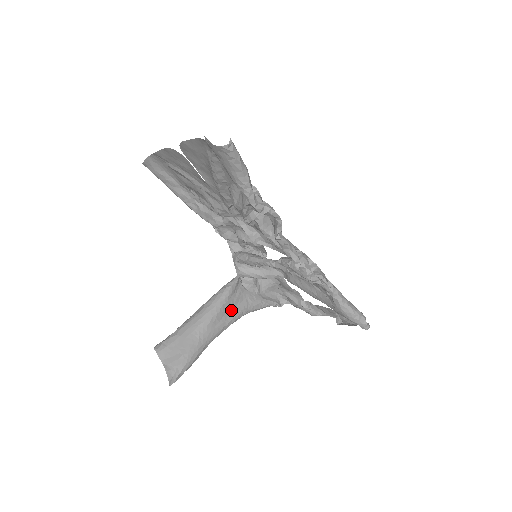
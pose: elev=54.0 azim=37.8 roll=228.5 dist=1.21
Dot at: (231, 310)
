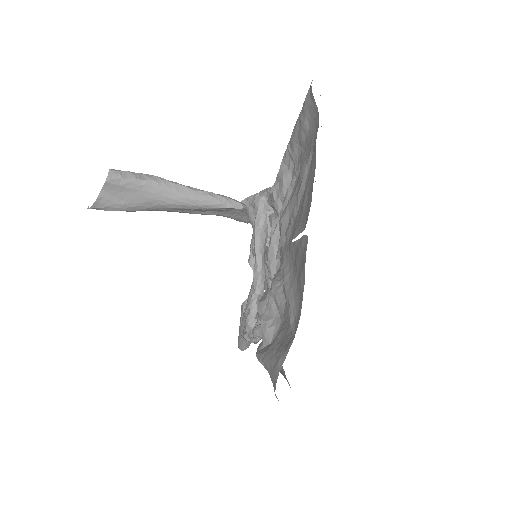
Dot at: (204, 211)
